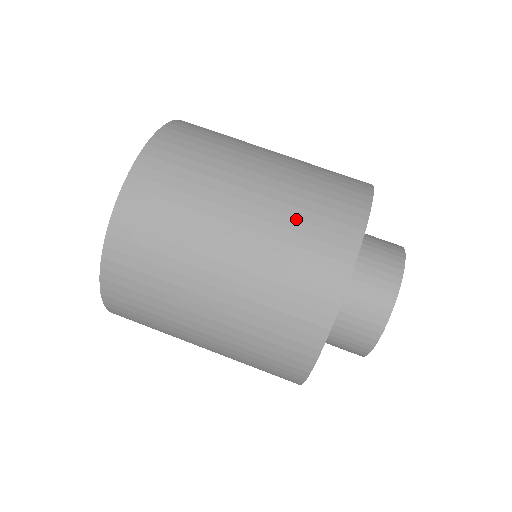
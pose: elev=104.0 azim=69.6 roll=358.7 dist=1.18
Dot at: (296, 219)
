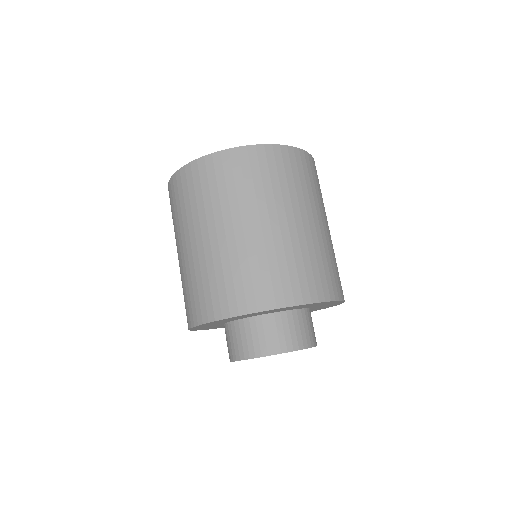
Dot at: (240, 266)
